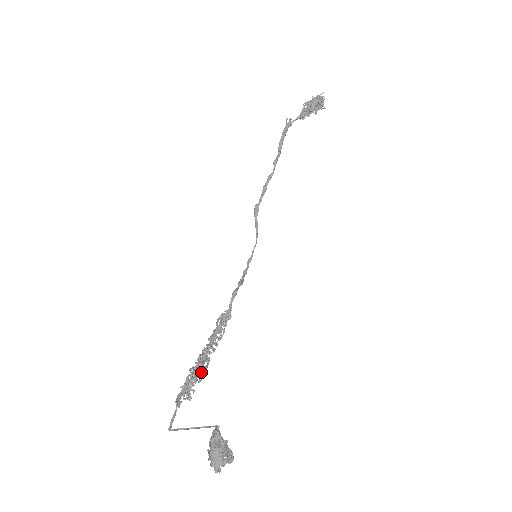
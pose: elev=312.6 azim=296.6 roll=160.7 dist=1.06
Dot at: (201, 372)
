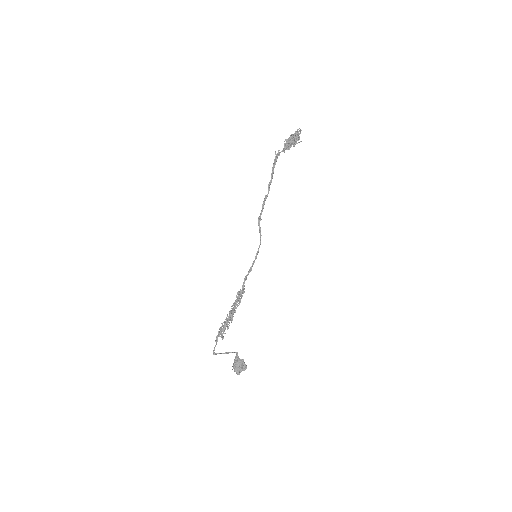
Dot at: occluded
